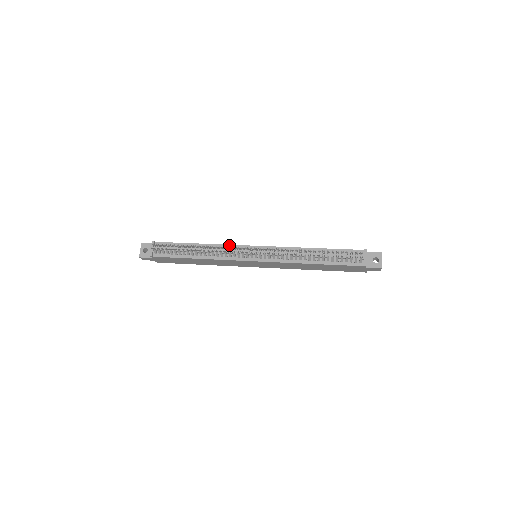
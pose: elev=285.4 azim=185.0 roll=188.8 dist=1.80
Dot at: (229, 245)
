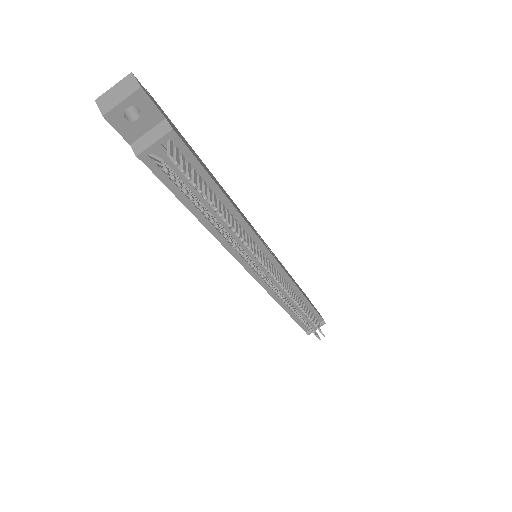
Dot at: (257, 236)
